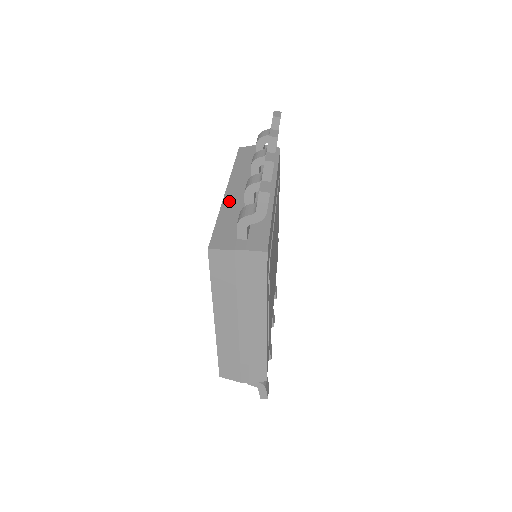
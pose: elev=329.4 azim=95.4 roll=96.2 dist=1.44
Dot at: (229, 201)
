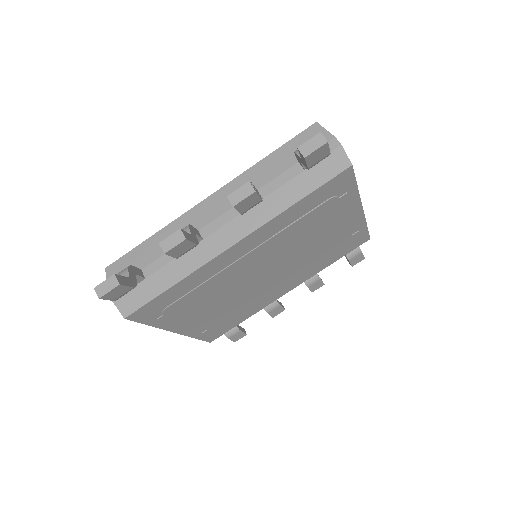
Dot at: (183, 221)
